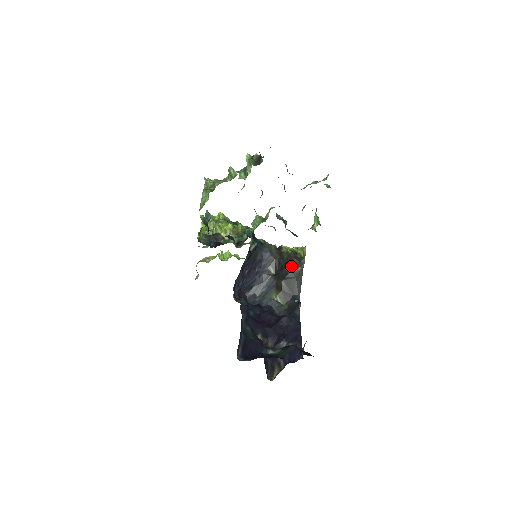
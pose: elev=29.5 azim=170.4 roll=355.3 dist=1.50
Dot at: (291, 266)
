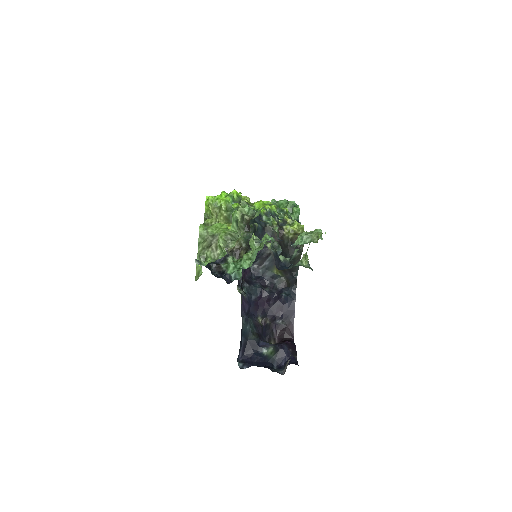
Dot at: (290, 252)
